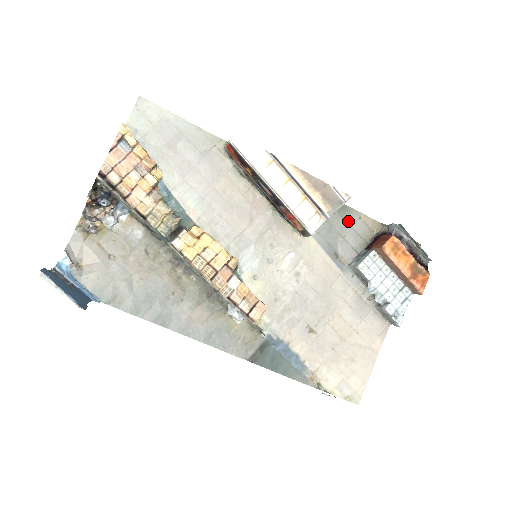
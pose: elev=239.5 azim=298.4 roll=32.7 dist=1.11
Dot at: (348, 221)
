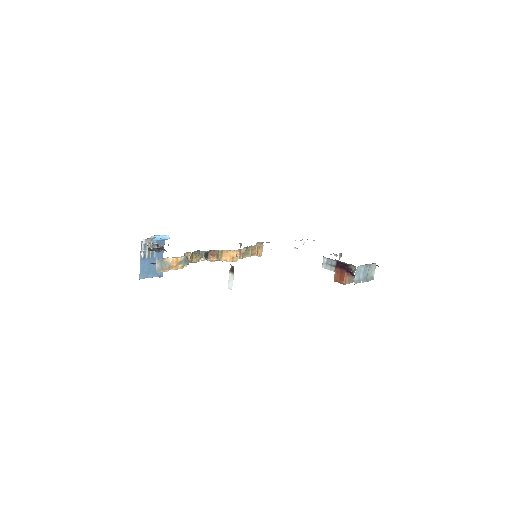
Dot at: occluded
